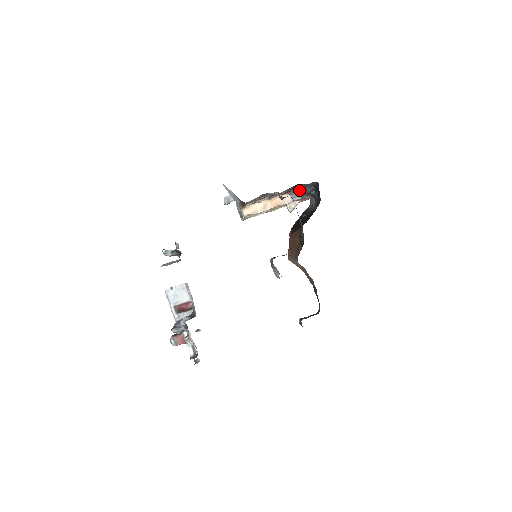
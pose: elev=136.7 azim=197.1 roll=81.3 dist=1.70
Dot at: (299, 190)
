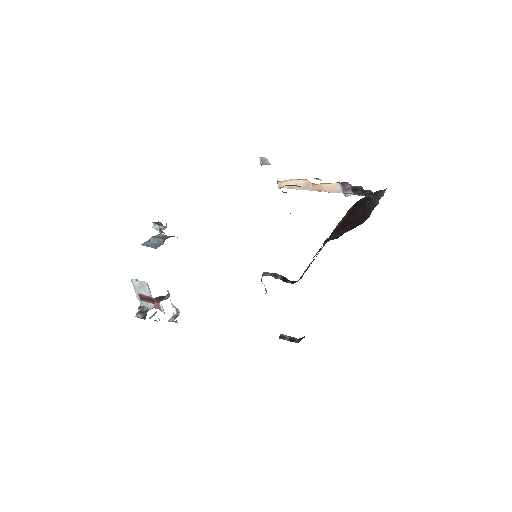
Dot at: occluded
